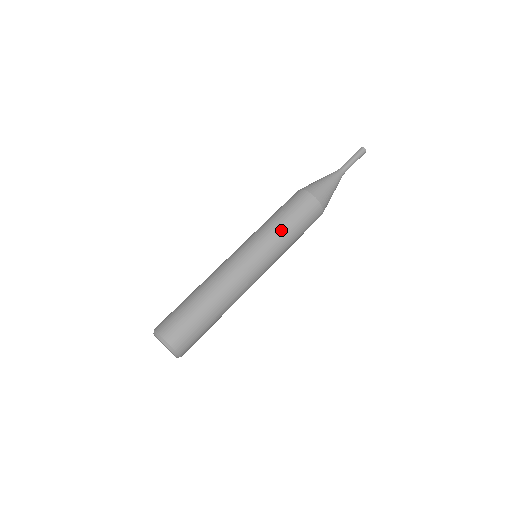
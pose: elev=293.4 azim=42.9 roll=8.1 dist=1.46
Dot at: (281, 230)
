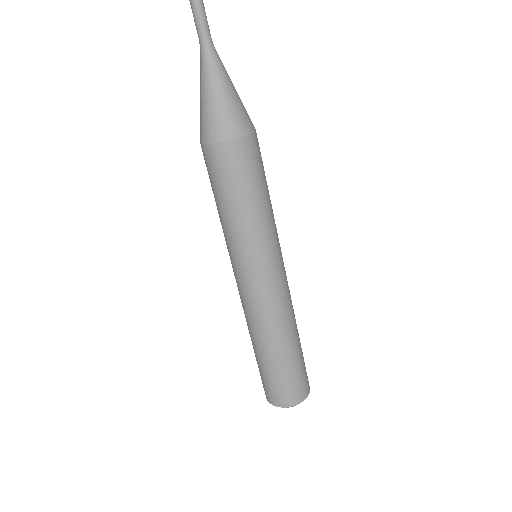
Dot at: (257, 219)
